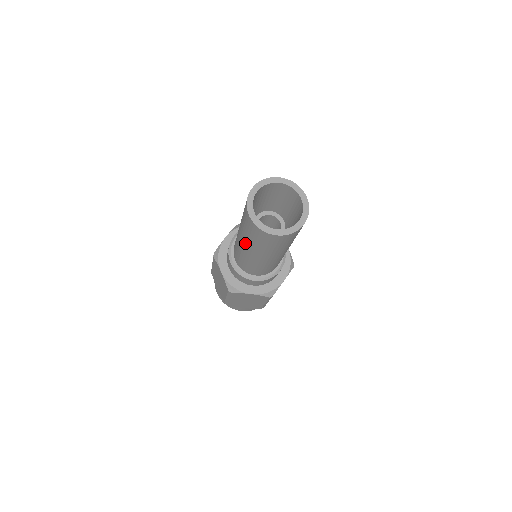
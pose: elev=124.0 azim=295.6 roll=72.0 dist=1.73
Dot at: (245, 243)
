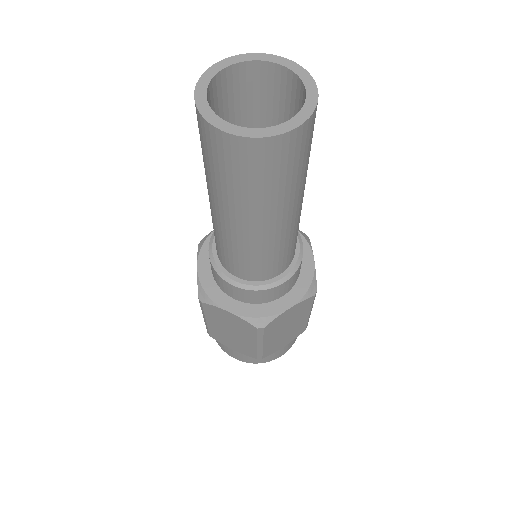
Dot at: (207, 185)
